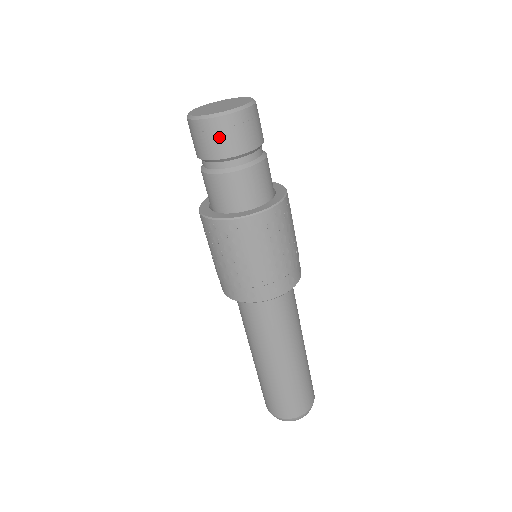
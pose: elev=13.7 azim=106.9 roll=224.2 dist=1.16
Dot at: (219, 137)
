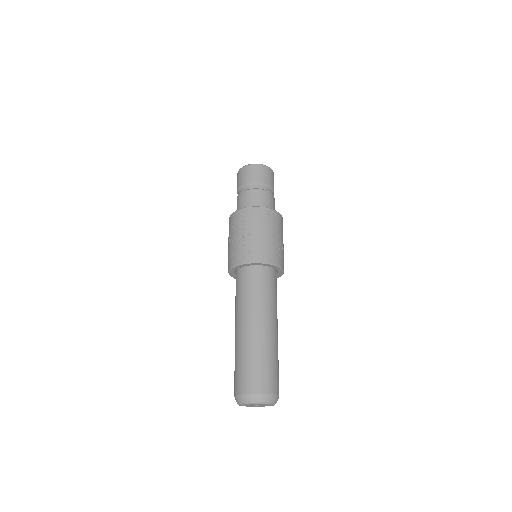
Dot at: (257, 172)
